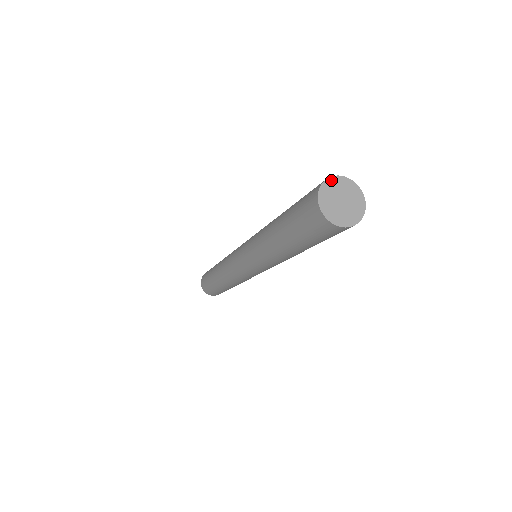
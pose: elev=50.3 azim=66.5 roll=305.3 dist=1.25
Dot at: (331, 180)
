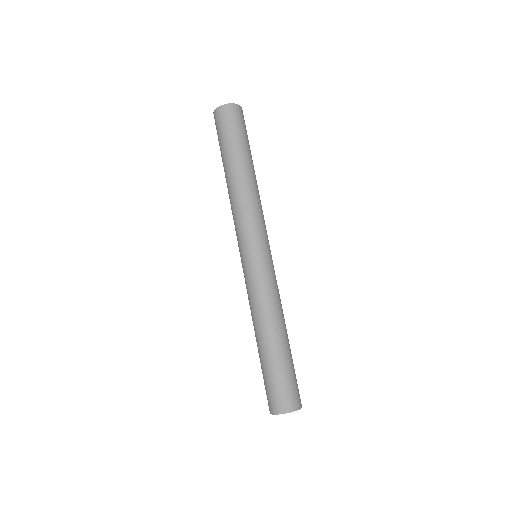
Dot at: (284, 413)
